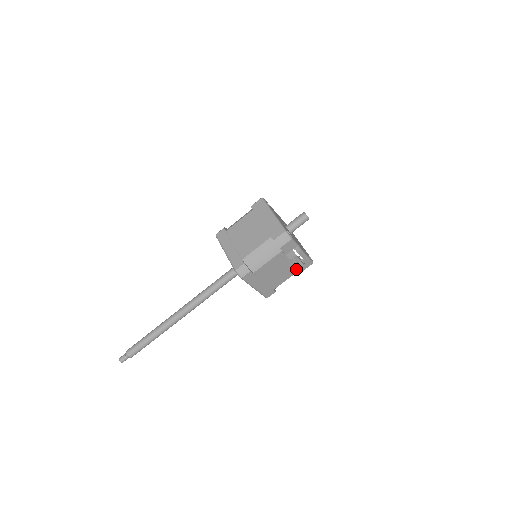
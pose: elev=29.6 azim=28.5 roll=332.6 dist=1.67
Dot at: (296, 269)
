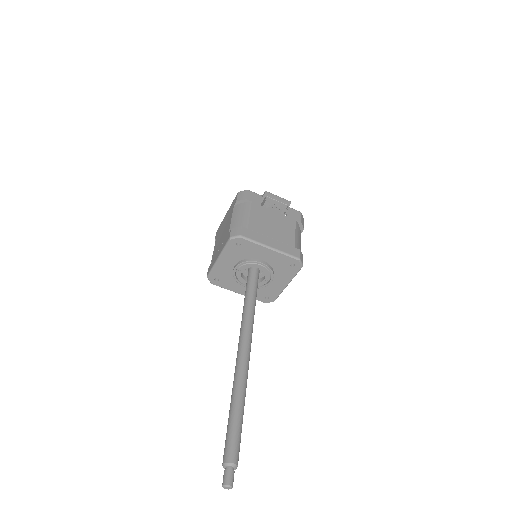
Dot at: (291, 220)
